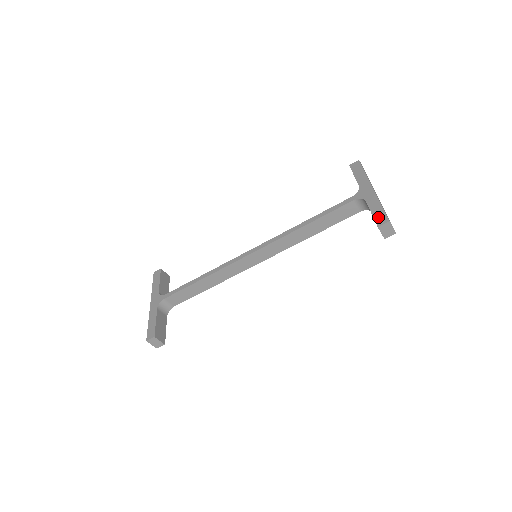
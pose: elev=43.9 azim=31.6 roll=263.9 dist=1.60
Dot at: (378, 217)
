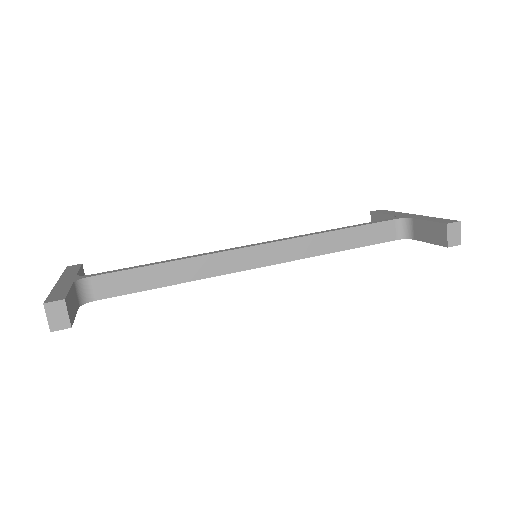
Dot at: (441, 220)
